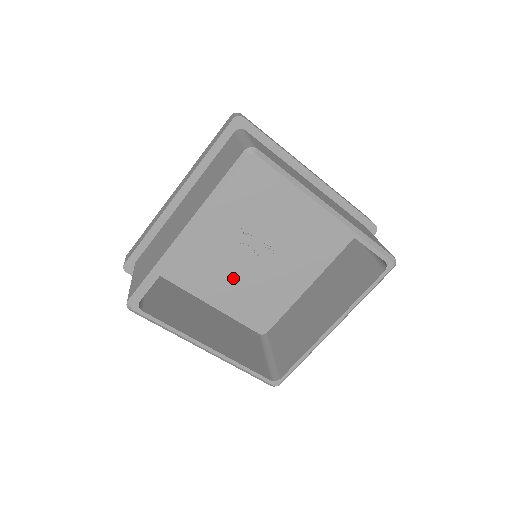
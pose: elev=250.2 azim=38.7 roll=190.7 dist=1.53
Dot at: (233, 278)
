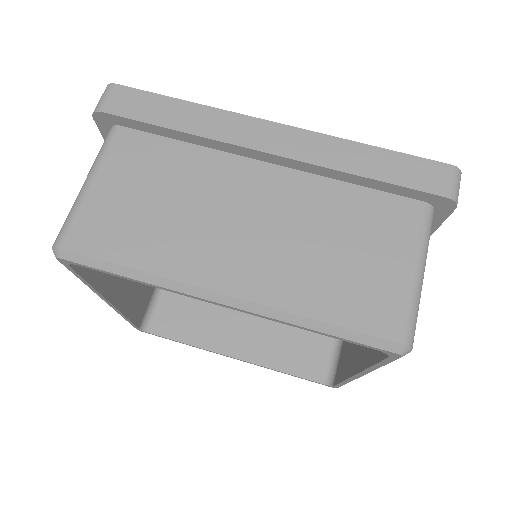
Dot at: occluded
